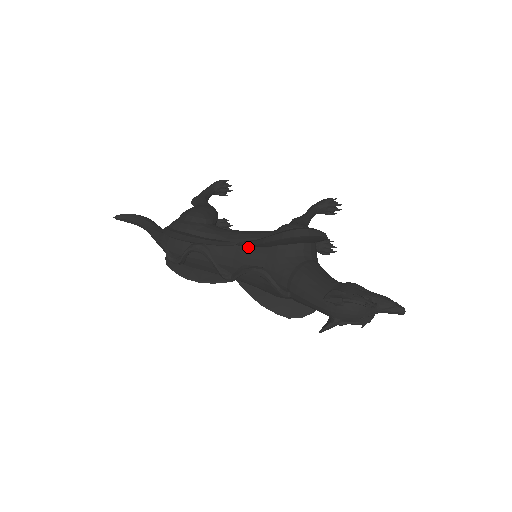
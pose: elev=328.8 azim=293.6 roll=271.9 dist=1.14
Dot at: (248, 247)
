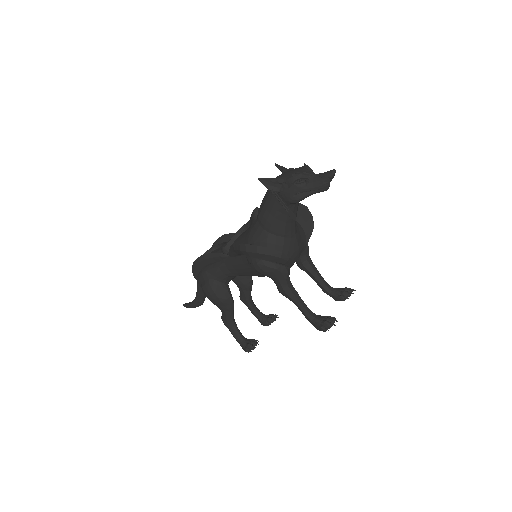
Dot at: occluded
